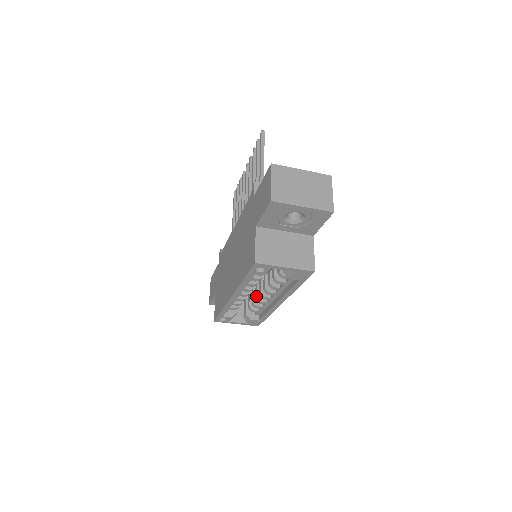
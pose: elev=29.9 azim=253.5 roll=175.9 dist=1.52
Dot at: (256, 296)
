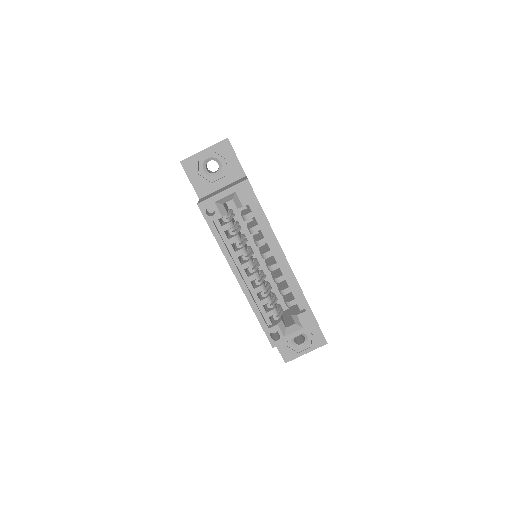
Dot at: occluded
